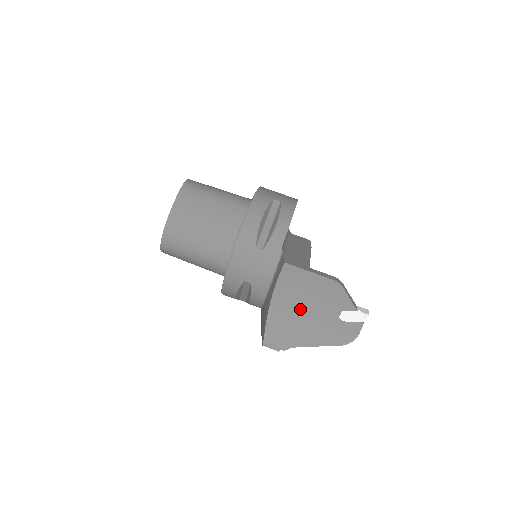
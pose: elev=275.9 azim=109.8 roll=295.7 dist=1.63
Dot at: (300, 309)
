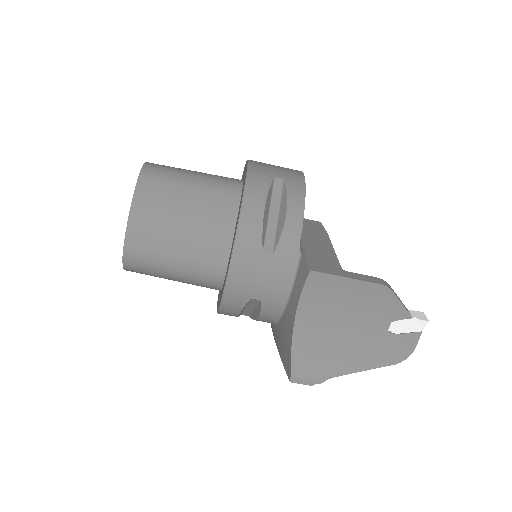
Dot at: (335, 327)
